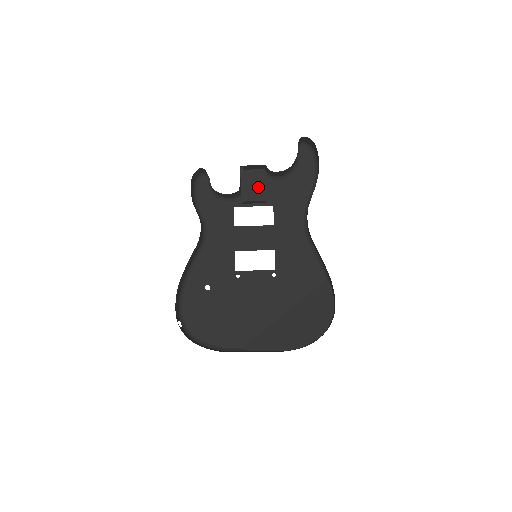
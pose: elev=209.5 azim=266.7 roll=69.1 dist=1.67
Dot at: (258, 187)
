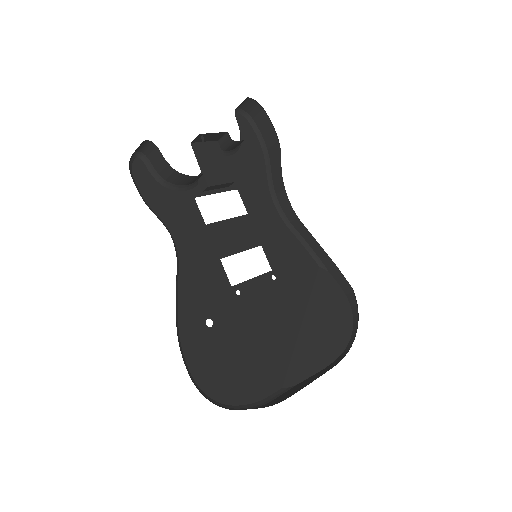
Dot at: (219, 165)
